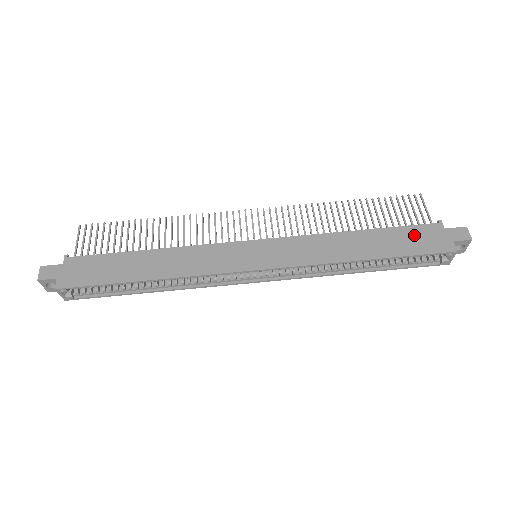
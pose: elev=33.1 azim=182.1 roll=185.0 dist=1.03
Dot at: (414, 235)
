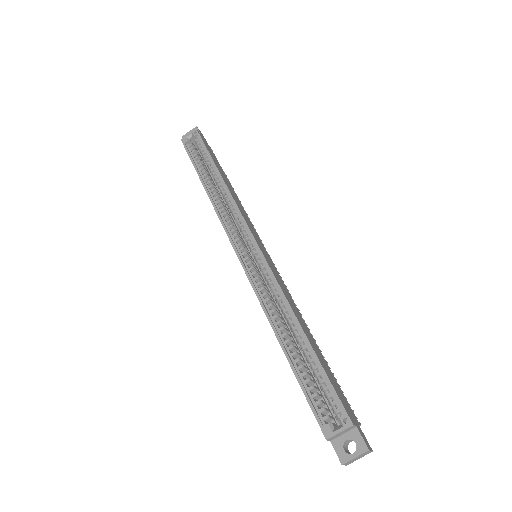
Dot at: (338, 387)
